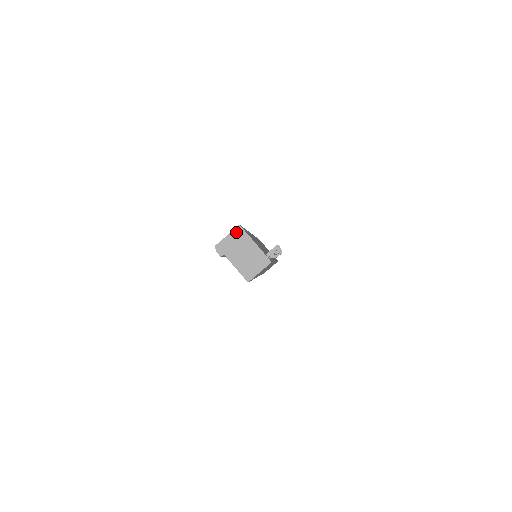
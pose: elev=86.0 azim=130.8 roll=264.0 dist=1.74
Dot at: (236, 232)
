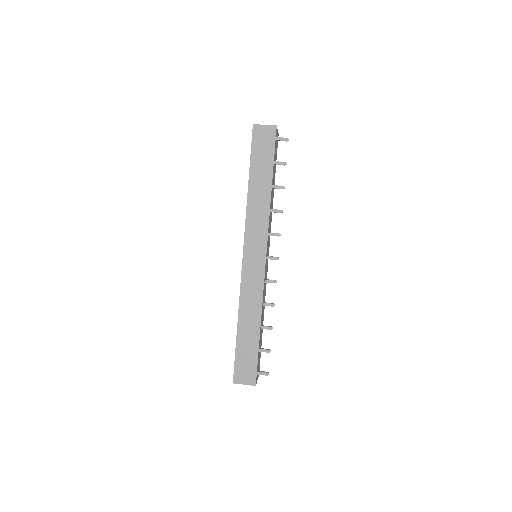
Dot at: occluded
